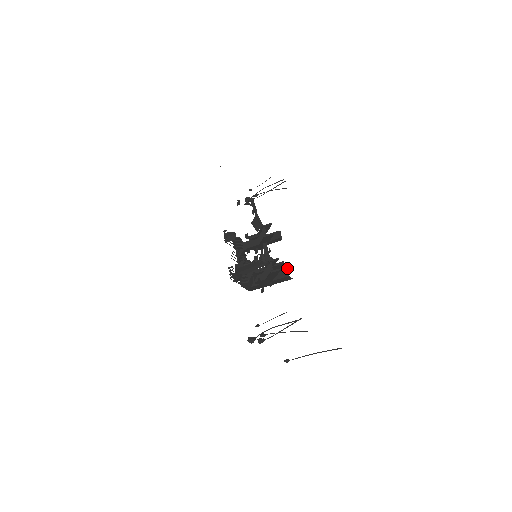
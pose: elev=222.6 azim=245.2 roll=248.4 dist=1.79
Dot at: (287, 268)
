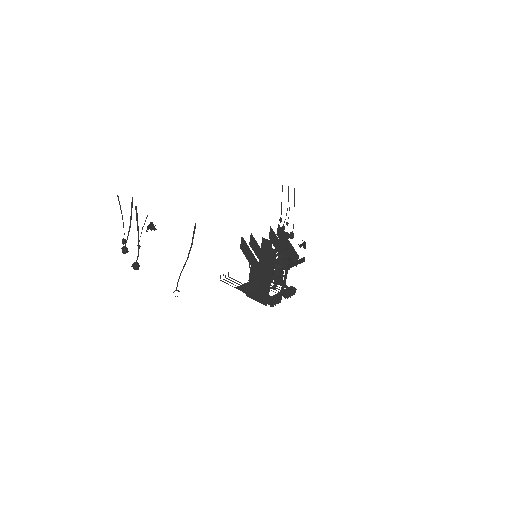
Dot at: (271, 243)
